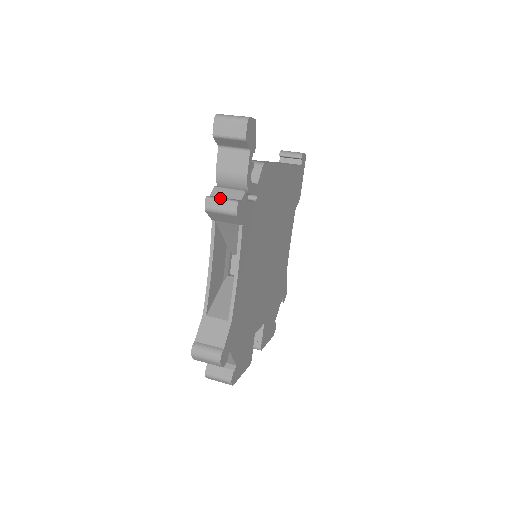
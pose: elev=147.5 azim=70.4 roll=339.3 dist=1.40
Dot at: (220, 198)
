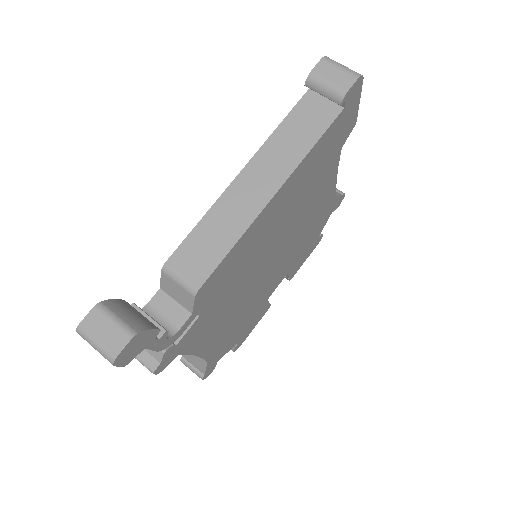
Dot at: (136, 357)
